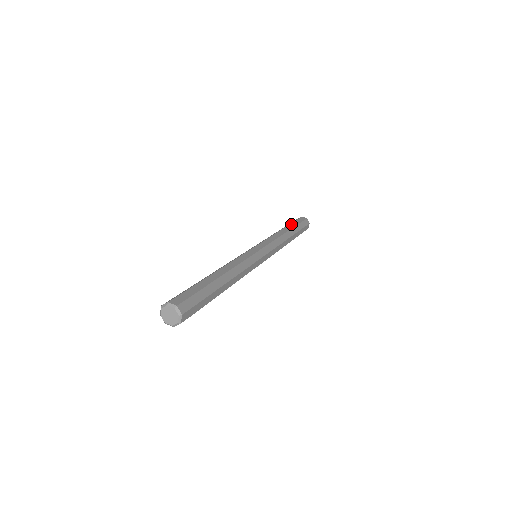
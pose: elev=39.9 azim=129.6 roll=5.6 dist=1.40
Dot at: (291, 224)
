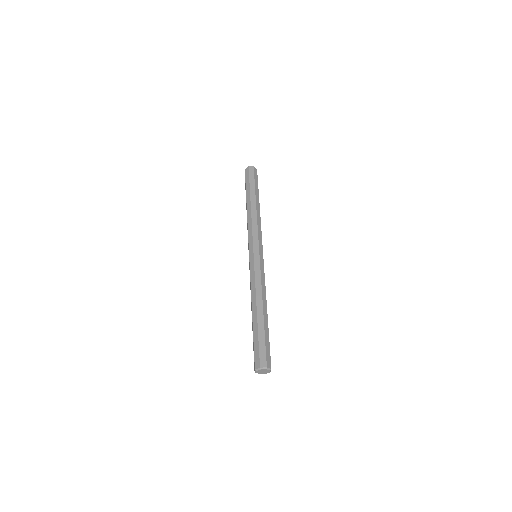
Dot at: (256, 190)
